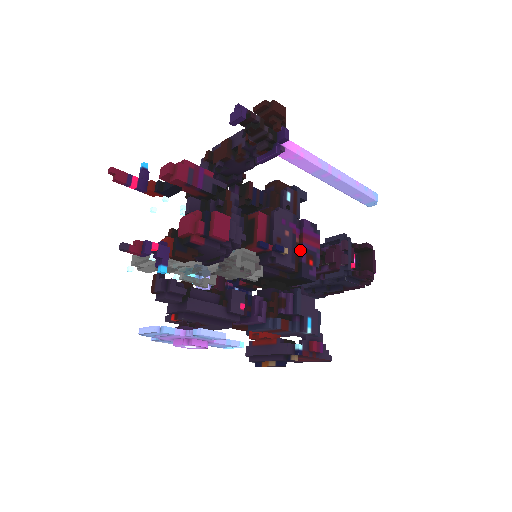
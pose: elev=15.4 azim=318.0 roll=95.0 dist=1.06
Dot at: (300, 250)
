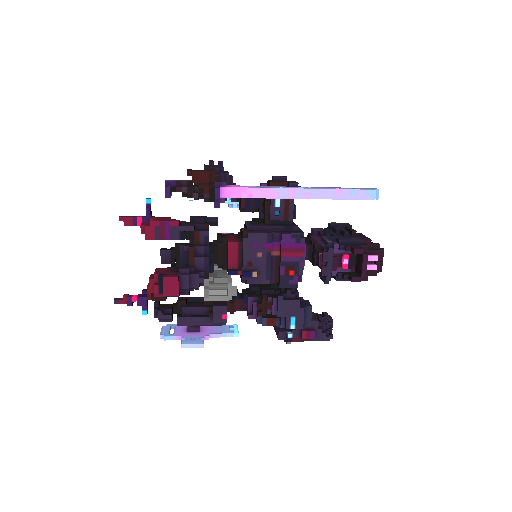
Dot at: (279, 263)
